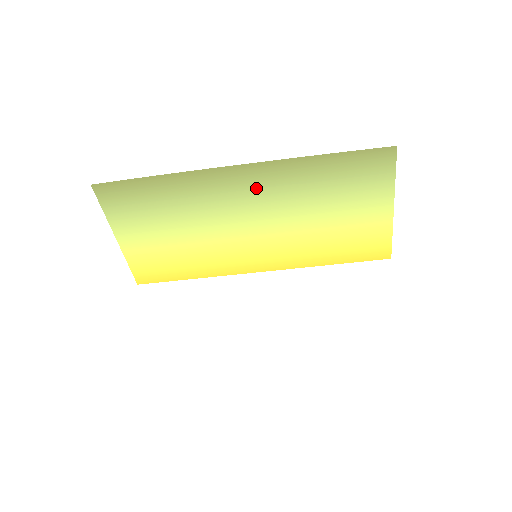
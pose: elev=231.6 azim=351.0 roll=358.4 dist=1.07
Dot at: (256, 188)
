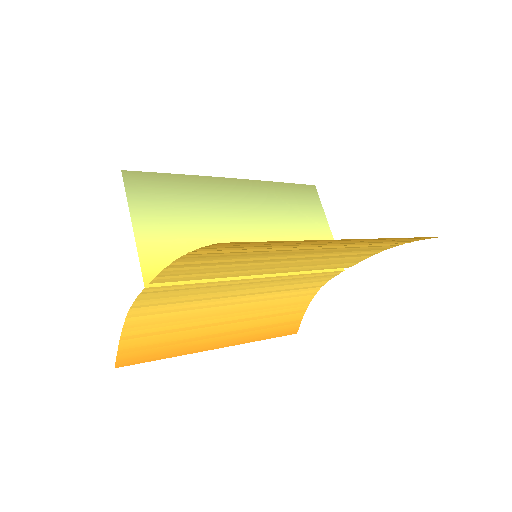
Dot at: (246, 197)
